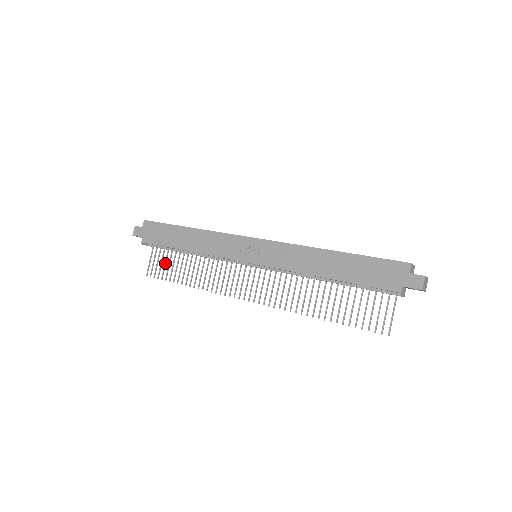
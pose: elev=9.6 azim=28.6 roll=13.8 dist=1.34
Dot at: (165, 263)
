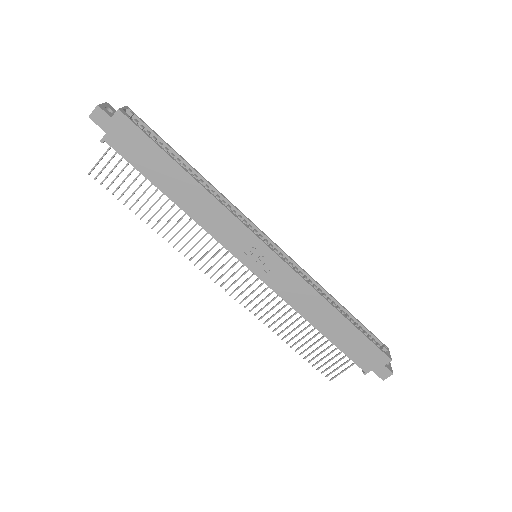
Dot at: (126, 178)
